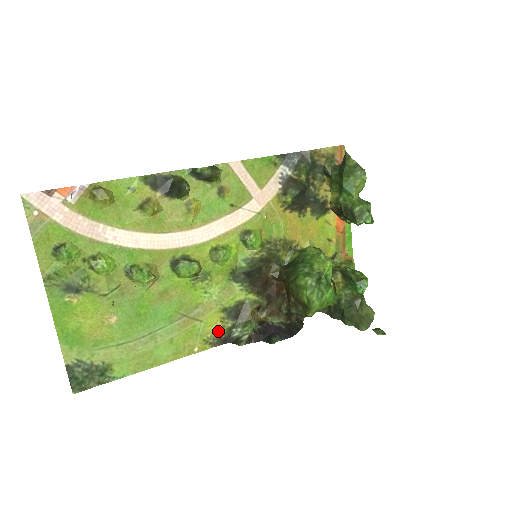
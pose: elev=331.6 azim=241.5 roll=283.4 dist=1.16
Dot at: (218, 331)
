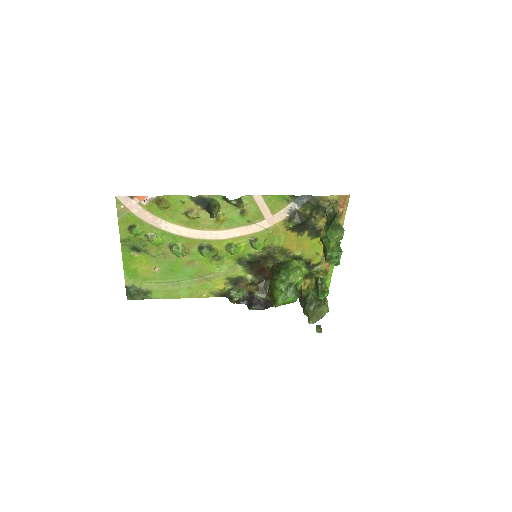
Dot at: (221, 289)
